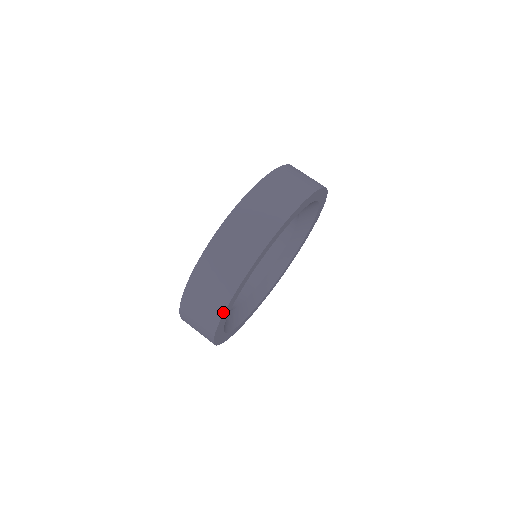
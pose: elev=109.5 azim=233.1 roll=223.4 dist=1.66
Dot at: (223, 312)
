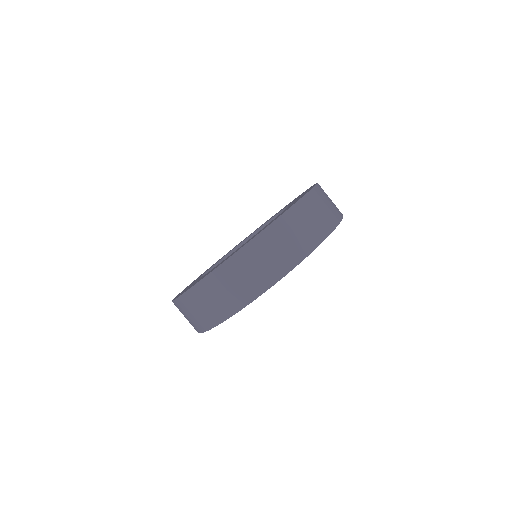
Dot at: (276, 281)
